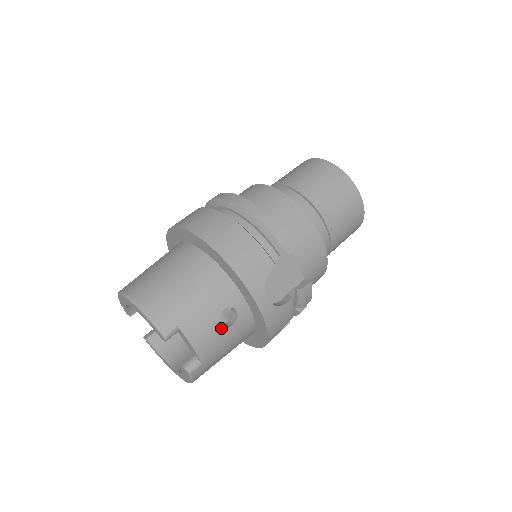
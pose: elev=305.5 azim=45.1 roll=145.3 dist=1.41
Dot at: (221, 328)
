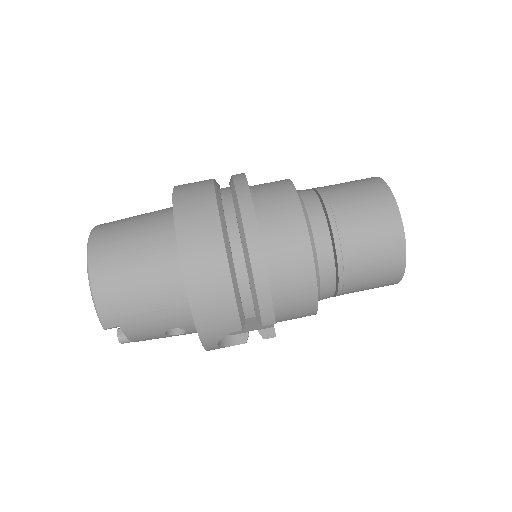
Dot at: (165, 335)
